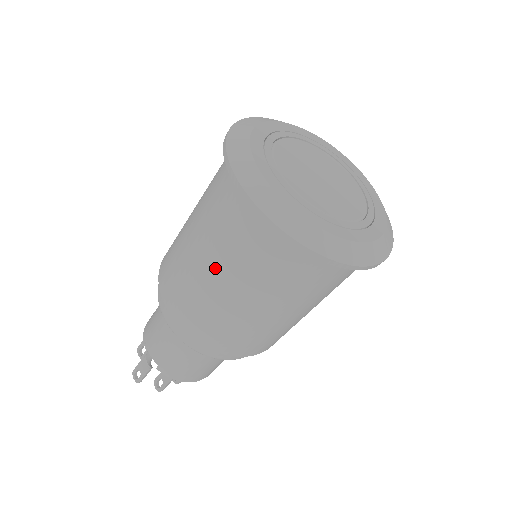
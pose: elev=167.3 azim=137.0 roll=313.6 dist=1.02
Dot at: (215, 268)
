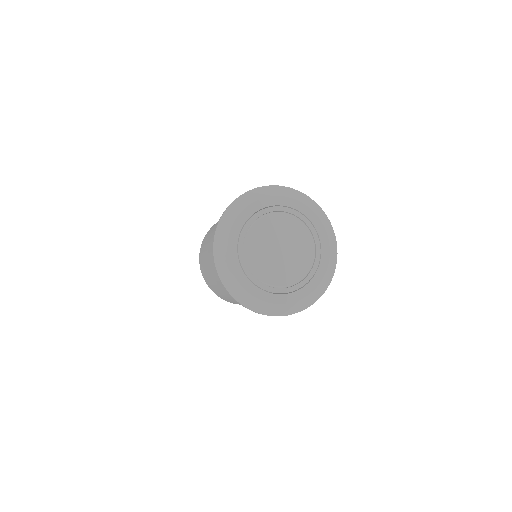
Dot at: (217, 283)
